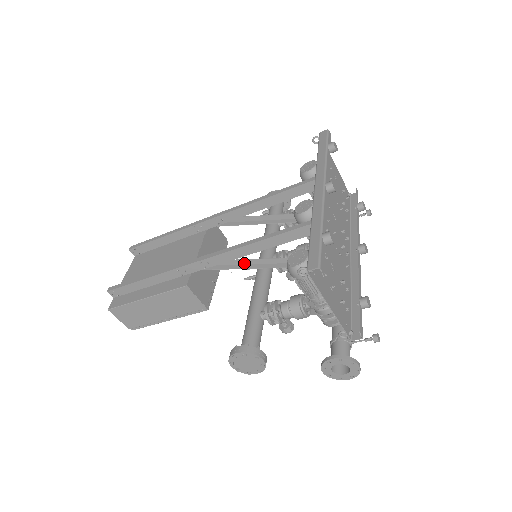
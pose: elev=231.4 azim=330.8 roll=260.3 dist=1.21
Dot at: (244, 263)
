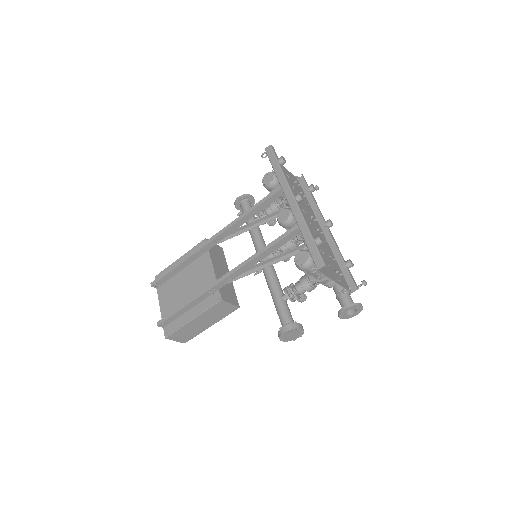
Dot at: (254, 267)
